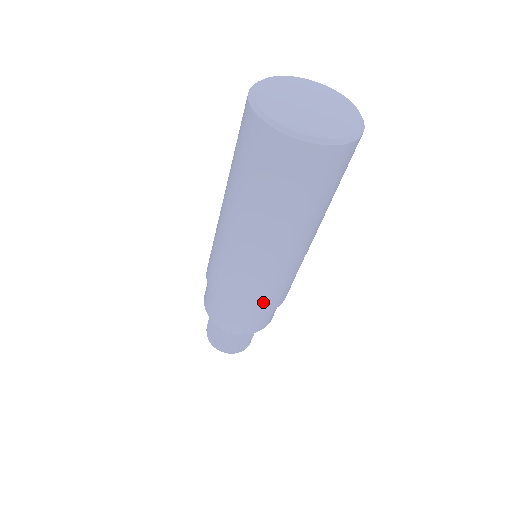
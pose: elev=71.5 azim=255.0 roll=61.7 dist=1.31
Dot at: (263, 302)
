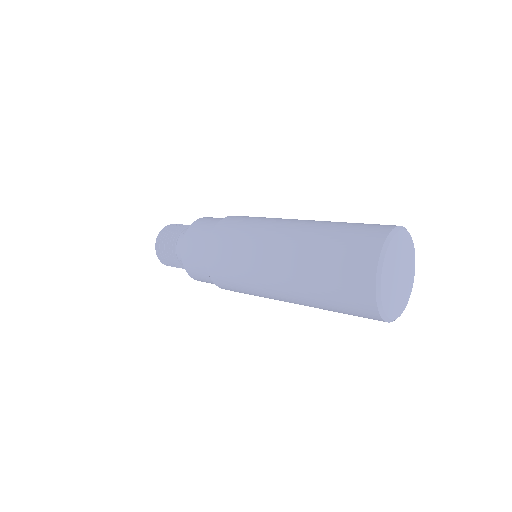
Dot at: (231, 289)
